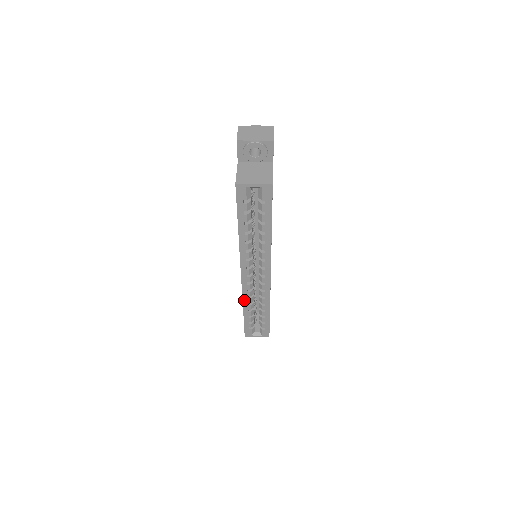
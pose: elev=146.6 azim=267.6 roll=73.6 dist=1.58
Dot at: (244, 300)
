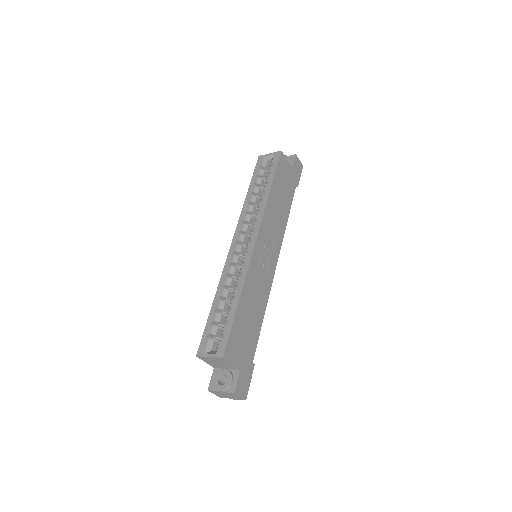
Dot at: (221, 280)
